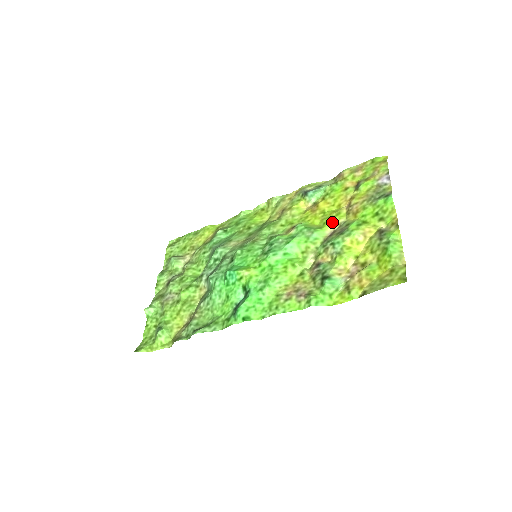
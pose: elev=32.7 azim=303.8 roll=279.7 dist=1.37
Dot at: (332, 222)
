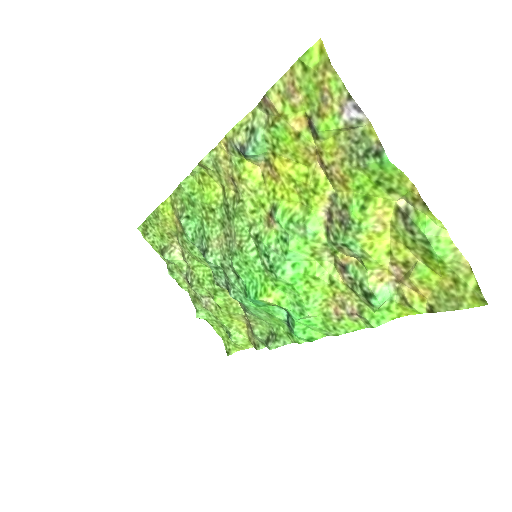
Dot at: (317, 199)
